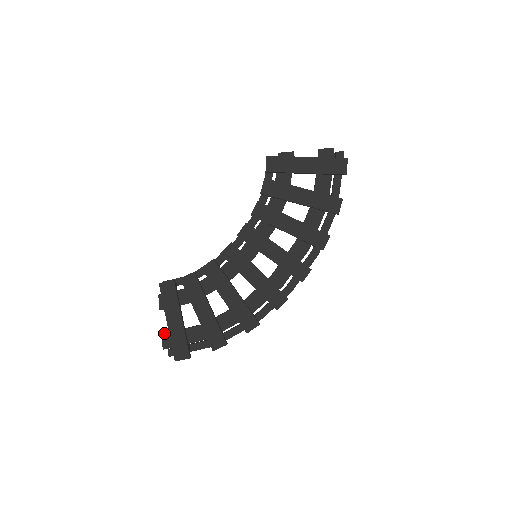
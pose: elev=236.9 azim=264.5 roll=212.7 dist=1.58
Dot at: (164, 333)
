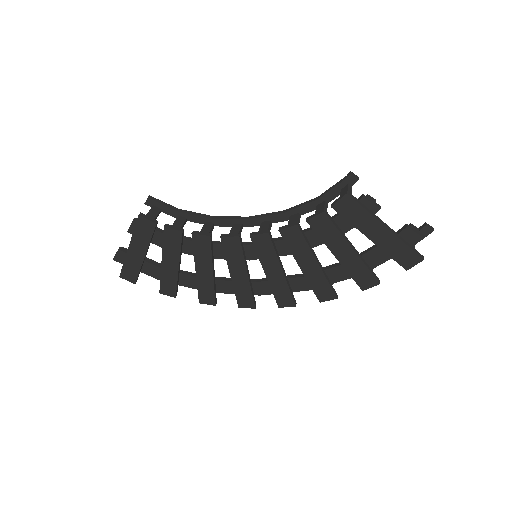
Dot at: (121, 250)
